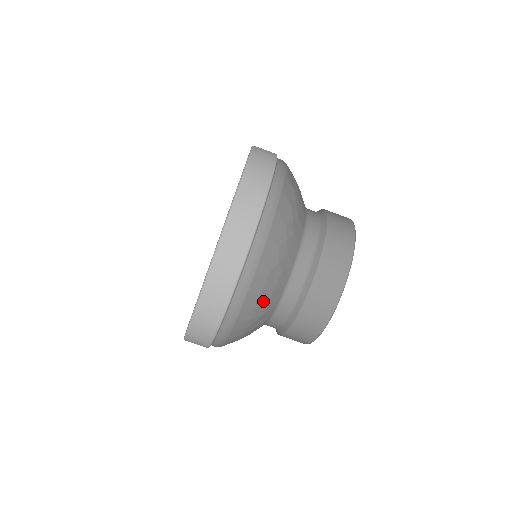
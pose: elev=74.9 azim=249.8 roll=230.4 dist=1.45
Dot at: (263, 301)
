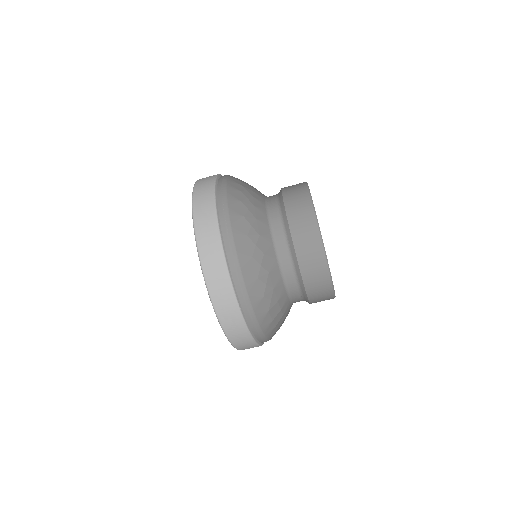
Dot at: (278, 319)
